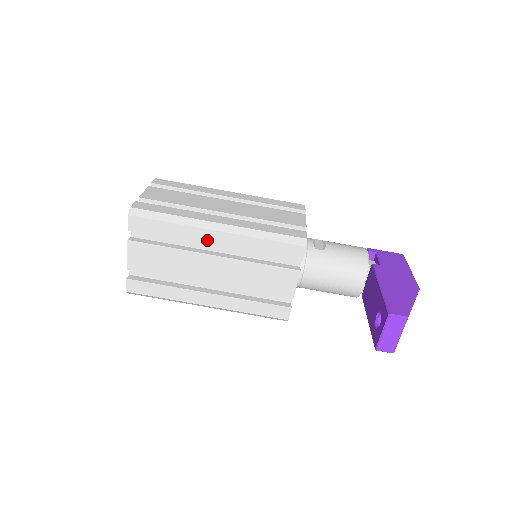
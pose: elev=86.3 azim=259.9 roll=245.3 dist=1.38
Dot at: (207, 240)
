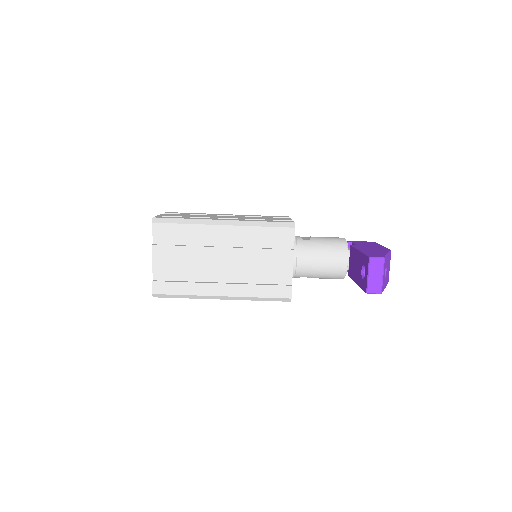
Dot at: (216, 235)
